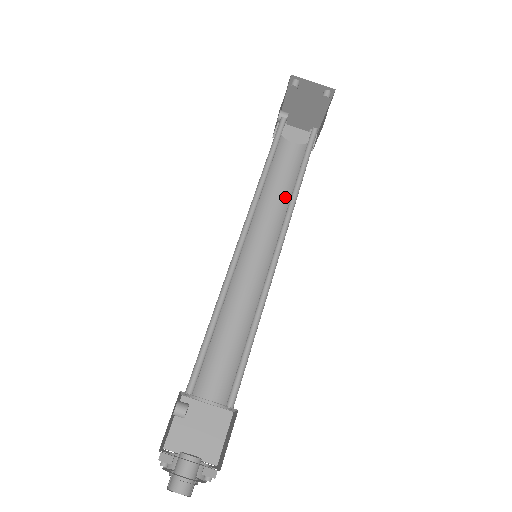
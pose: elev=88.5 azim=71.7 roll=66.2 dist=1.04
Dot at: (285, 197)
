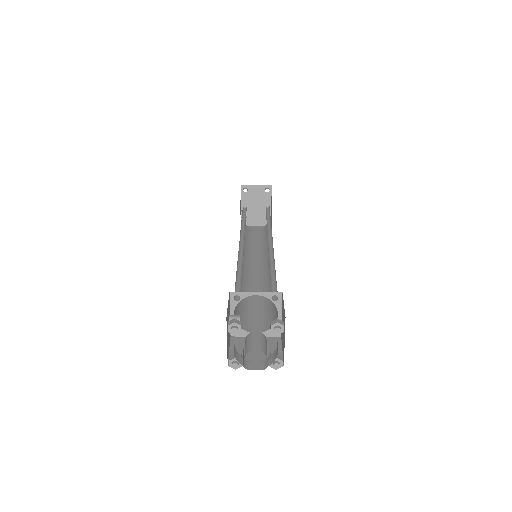
Dot at: (263, 244)
